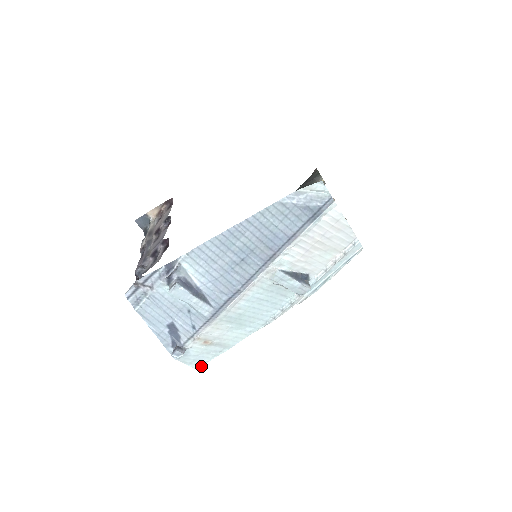
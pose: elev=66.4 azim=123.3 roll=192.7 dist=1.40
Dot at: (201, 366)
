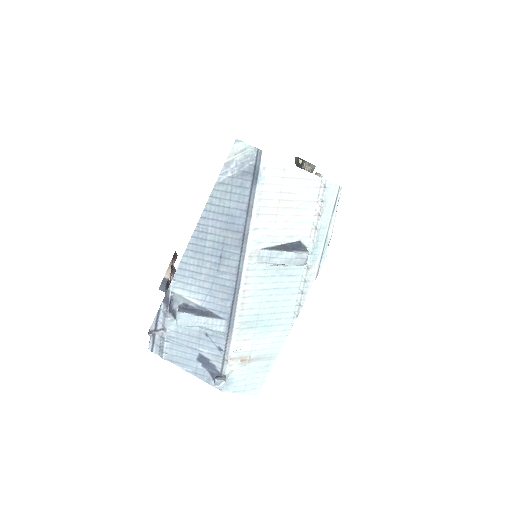
Dot at: (259, 390)
